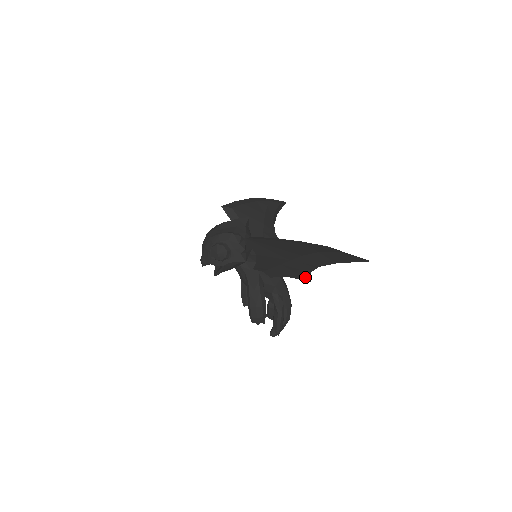
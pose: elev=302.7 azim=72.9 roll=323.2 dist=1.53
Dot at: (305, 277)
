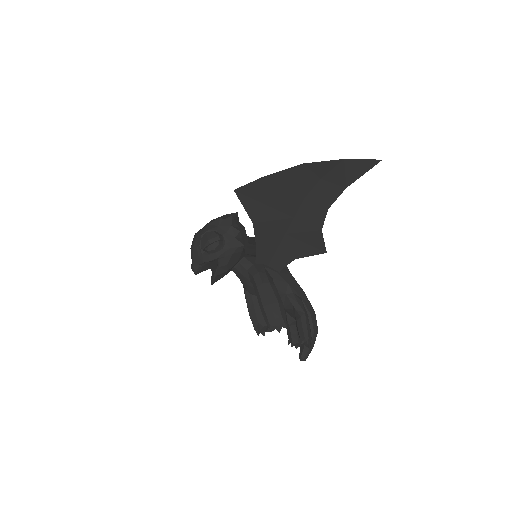
Dot at: (318, 246)
